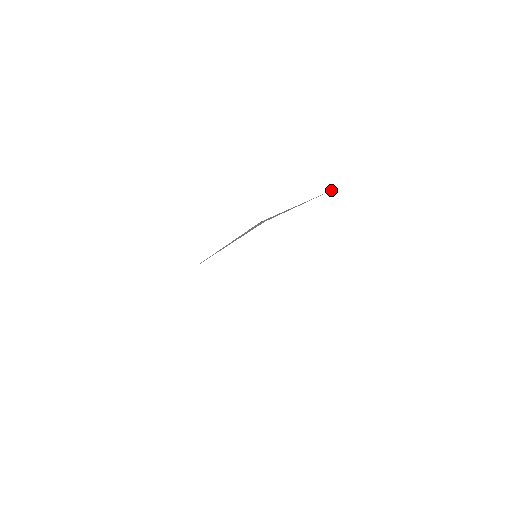
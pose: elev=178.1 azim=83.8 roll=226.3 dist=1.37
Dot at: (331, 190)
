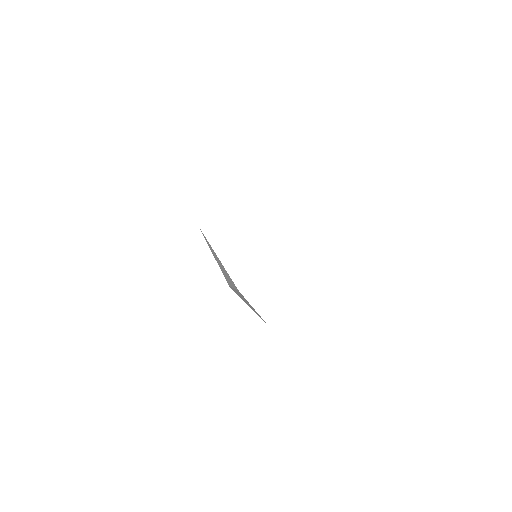
Dot at: occluded
